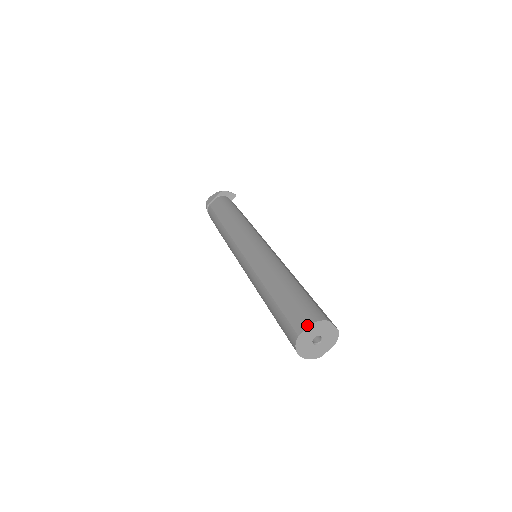
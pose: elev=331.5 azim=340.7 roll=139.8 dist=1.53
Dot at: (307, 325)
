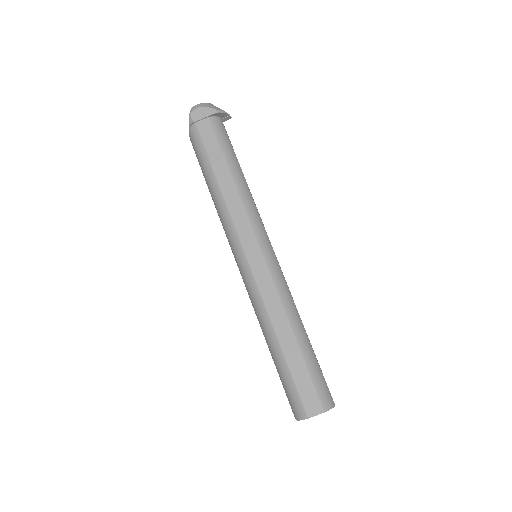
Dot at: (319, 412)
